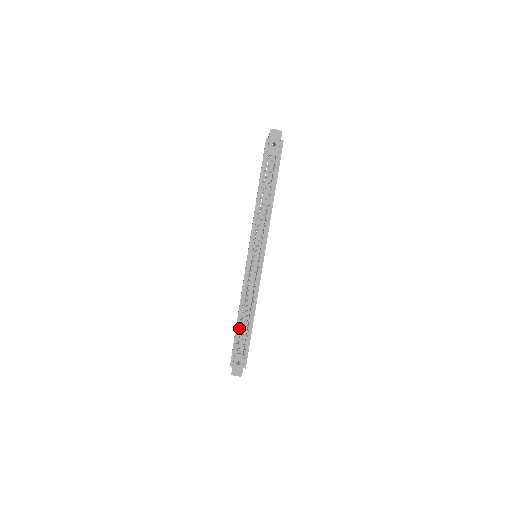
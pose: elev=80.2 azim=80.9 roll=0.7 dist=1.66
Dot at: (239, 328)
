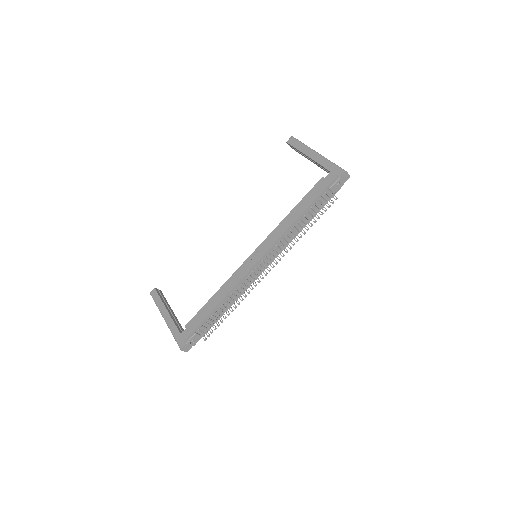
Dot at: (212, 314)
